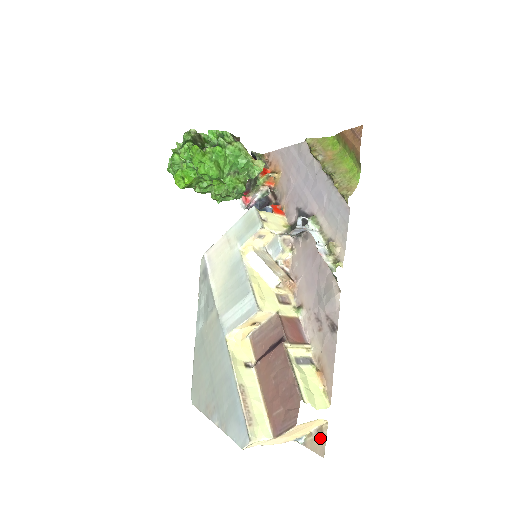
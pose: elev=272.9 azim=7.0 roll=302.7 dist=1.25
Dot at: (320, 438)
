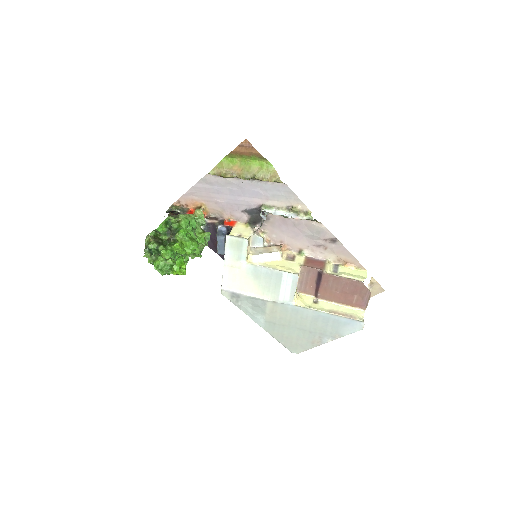
Dot at: (375, 286)
